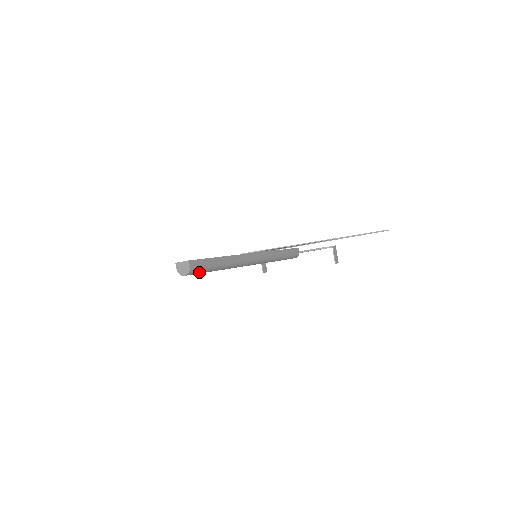
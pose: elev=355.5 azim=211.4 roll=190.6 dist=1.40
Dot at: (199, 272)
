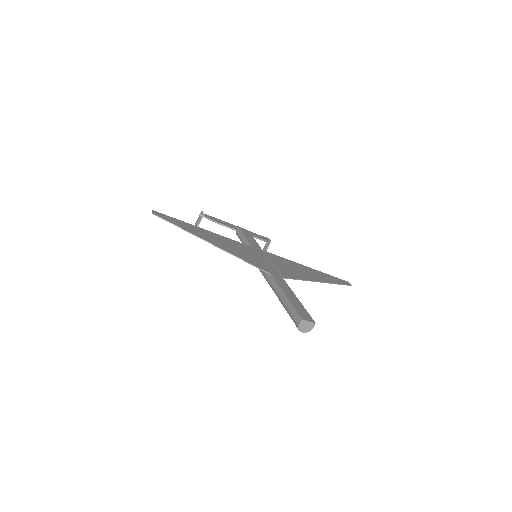
Dot at: occluded
